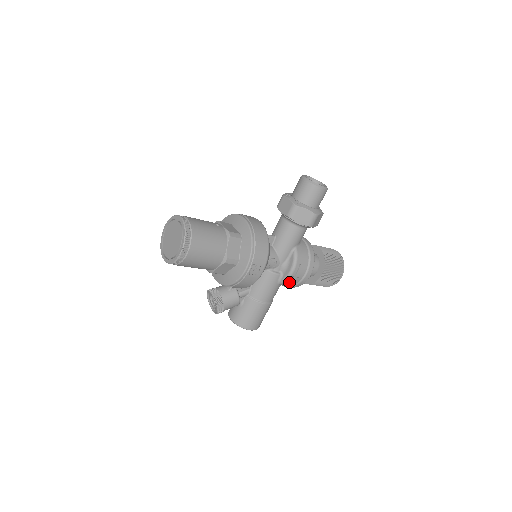
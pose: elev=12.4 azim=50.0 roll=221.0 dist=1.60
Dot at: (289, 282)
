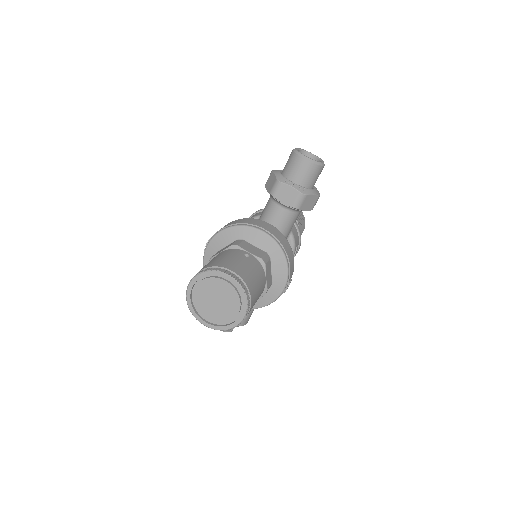
Dot at: occluded
